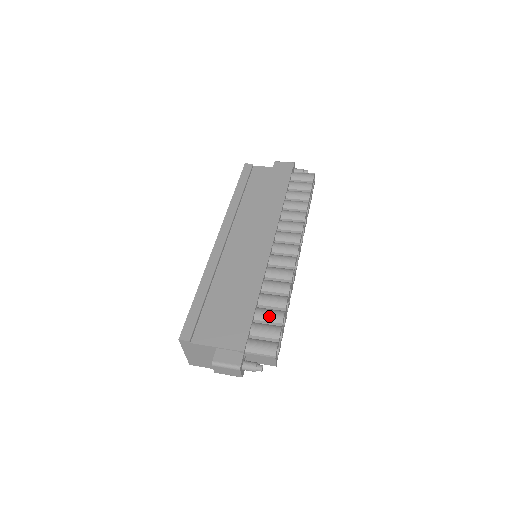
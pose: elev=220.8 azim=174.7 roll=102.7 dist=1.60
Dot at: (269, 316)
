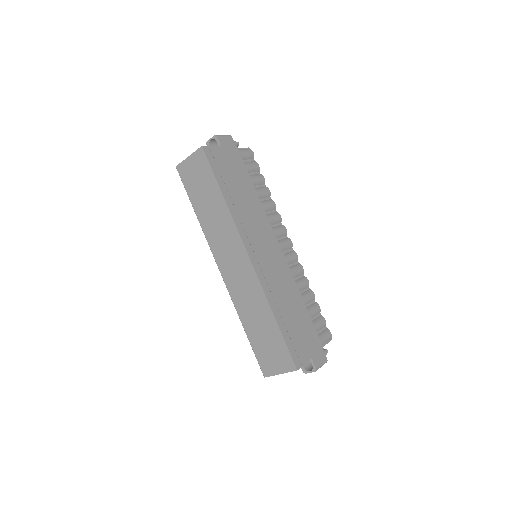
Dot at: (315, 312)
